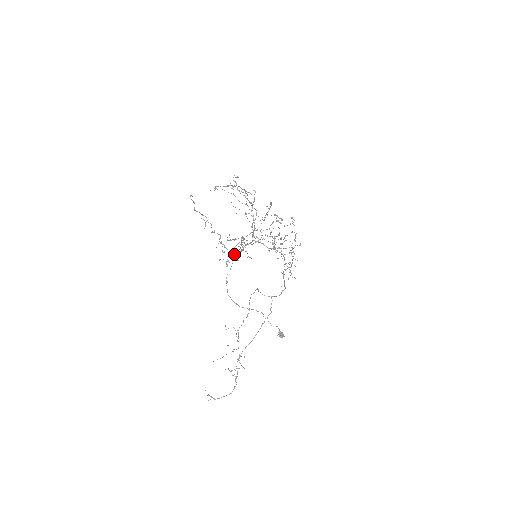
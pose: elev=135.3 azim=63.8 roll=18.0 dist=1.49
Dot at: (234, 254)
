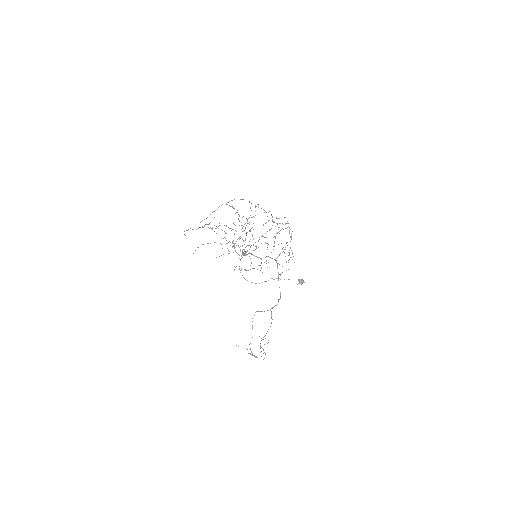
Dot at: occluded
